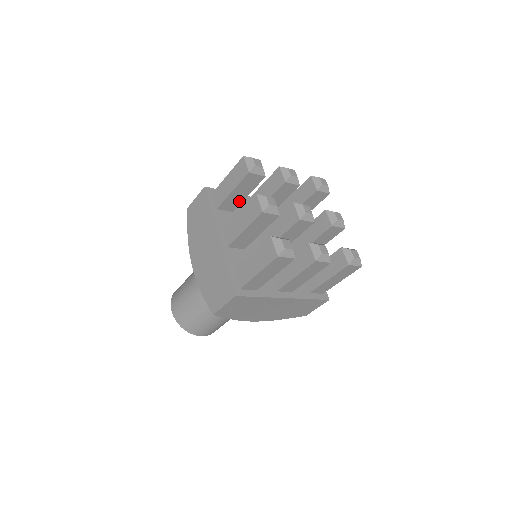
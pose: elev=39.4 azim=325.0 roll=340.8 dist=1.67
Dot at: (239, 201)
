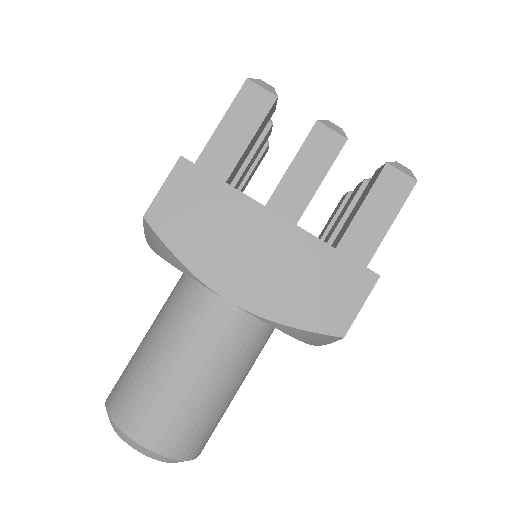
Dot at: occluded
